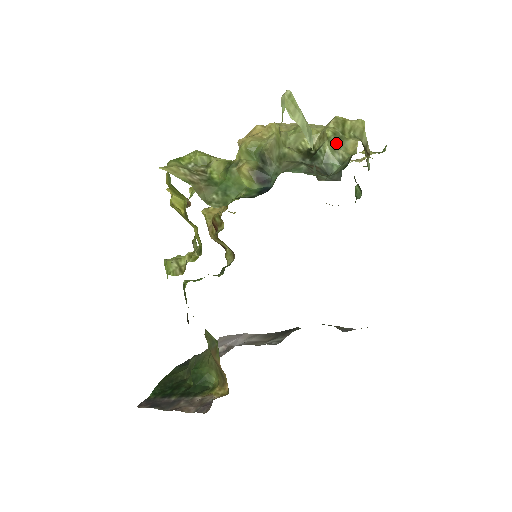
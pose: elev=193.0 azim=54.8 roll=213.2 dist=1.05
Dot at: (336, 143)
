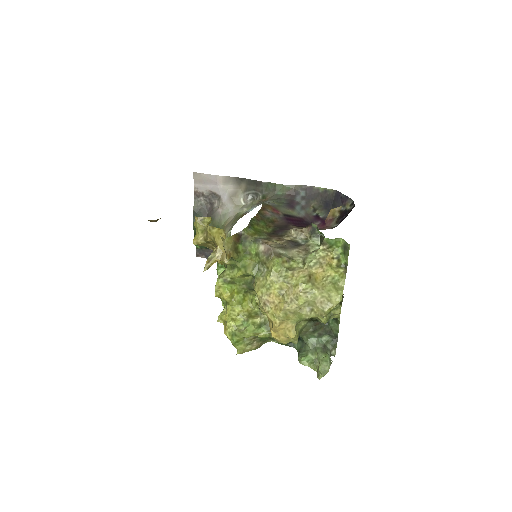
Dot at: occluded
